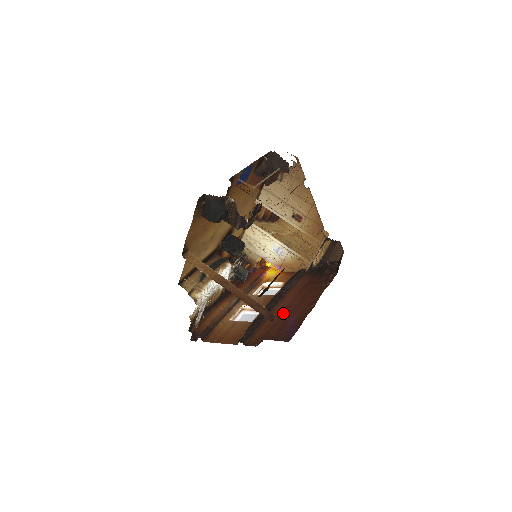
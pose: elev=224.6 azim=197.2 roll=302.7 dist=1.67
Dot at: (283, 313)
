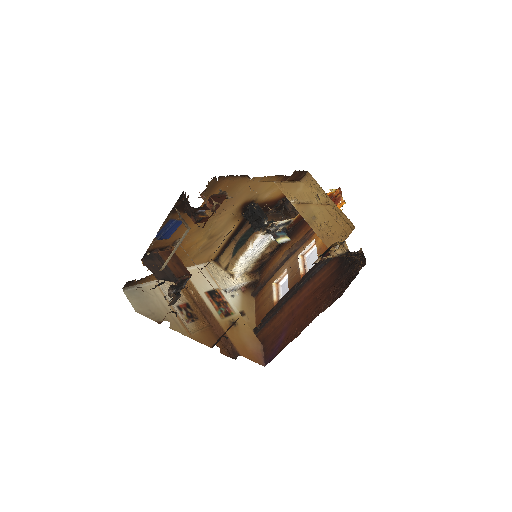
Dot at: (285, 319)
